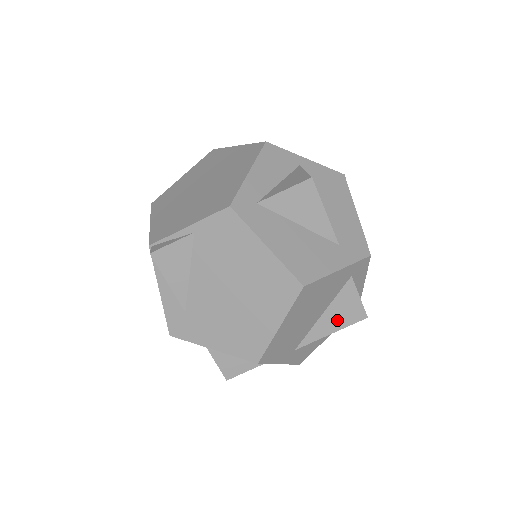
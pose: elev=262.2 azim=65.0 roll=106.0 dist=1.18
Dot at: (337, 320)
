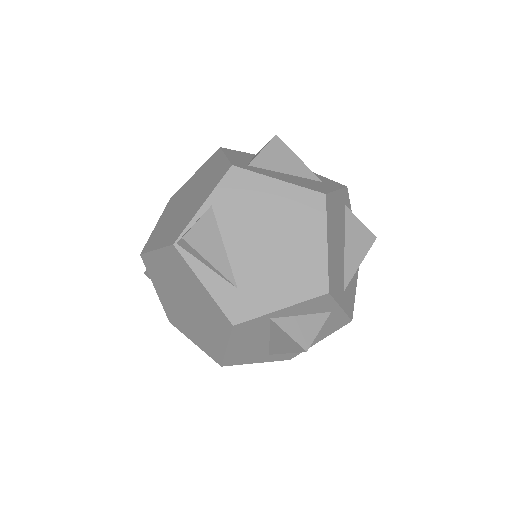
Dot at: (358, 249)
